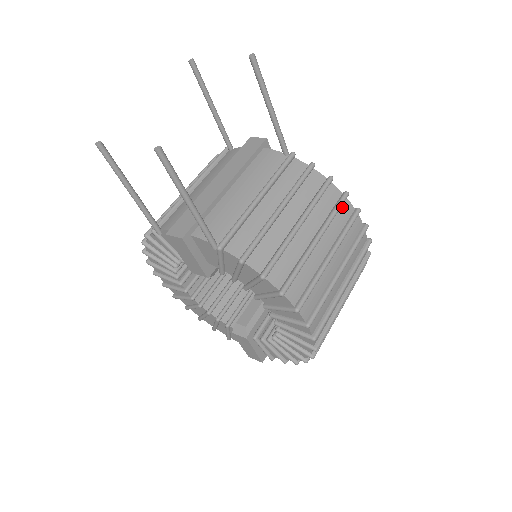
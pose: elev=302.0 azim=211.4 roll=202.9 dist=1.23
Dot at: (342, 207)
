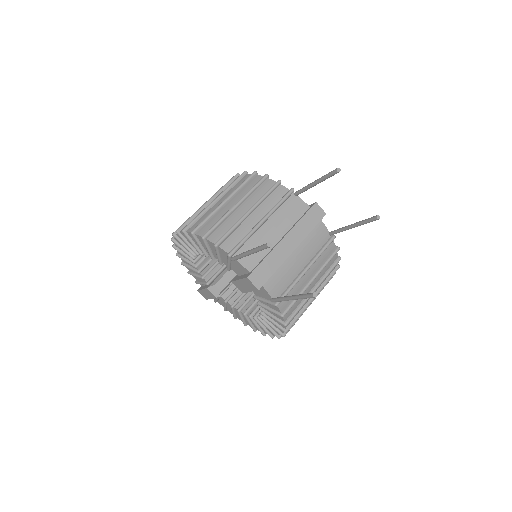
Dot at: occluded
